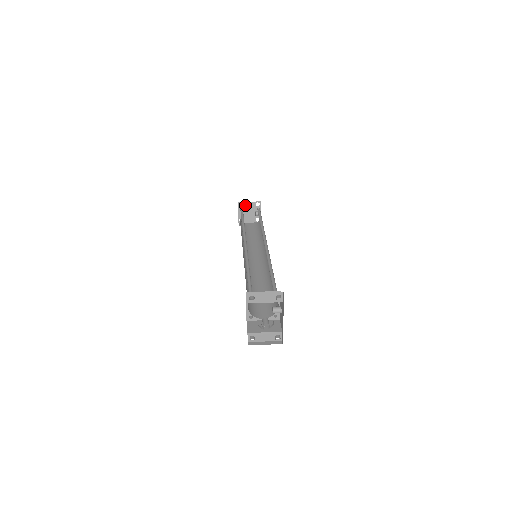
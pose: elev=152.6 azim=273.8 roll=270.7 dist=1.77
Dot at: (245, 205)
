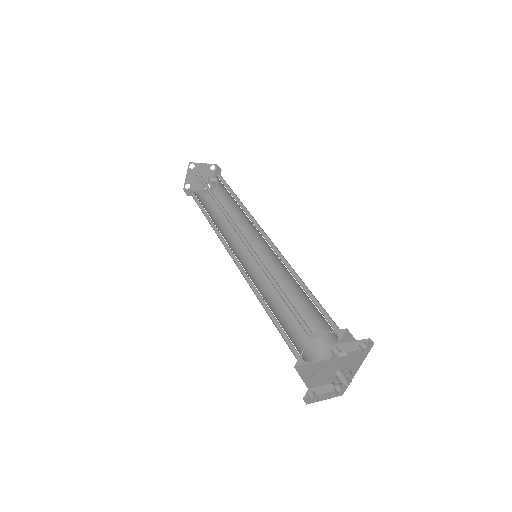
Dot at: (197, 167)
